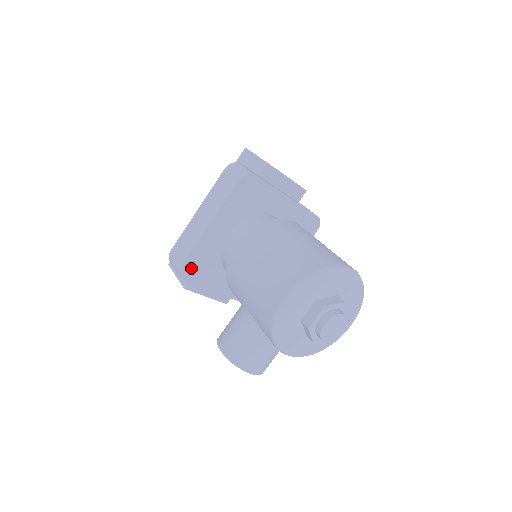
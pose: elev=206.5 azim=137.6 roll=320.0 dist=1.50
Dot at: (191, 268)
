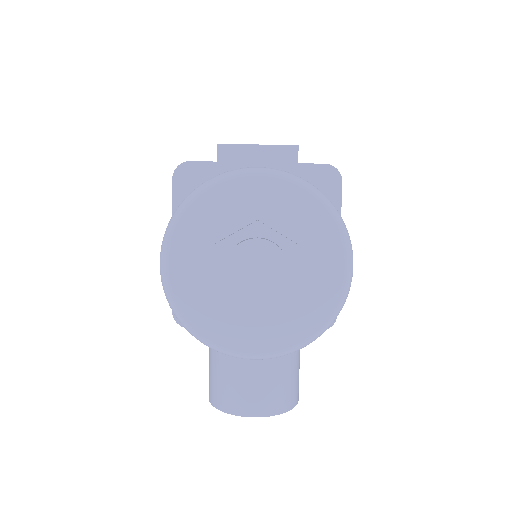
Dot at: occluded
